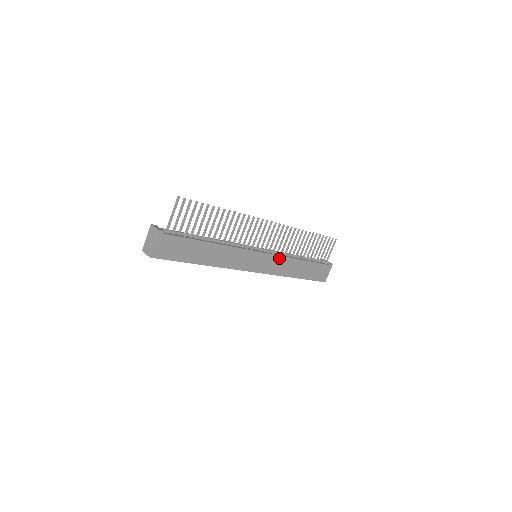
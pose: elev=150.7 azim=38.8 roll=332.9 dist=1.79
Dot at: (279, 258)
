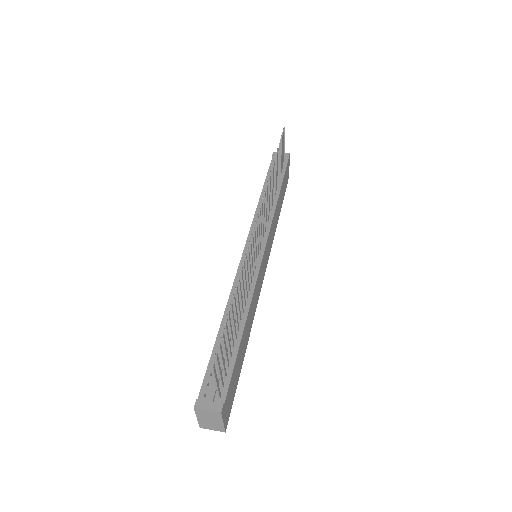
Dot at: (271, 228)
